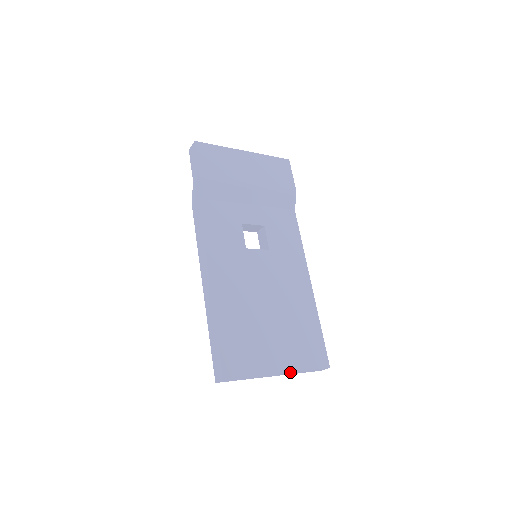
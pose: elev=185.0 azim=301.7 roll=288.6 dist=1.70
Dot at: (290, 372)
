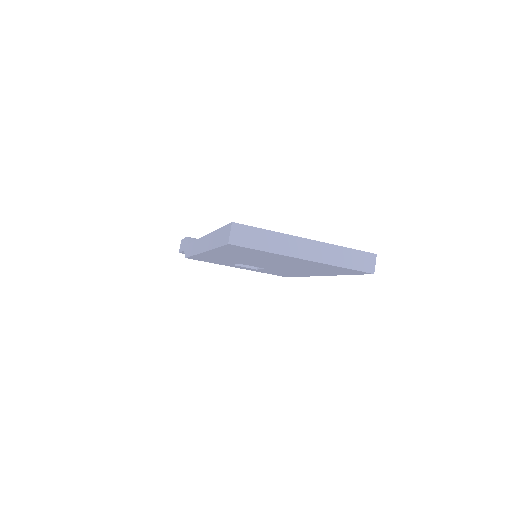
Dot at: (321, 244)
